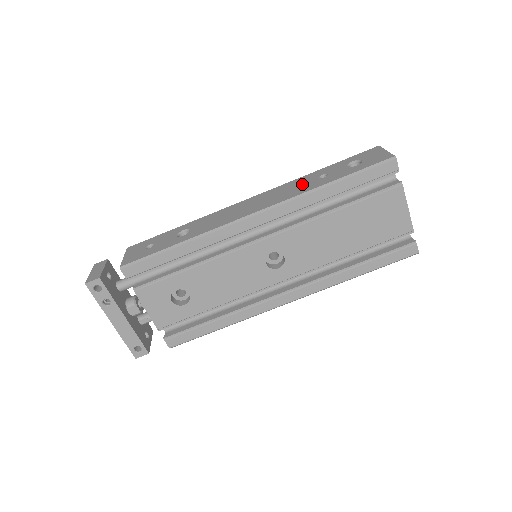
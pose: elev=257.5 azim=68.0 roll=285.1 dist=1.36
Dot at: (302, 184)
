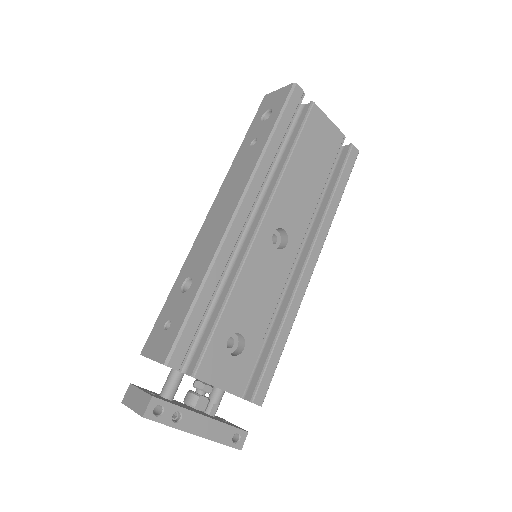
Dot at: (244, 161)
